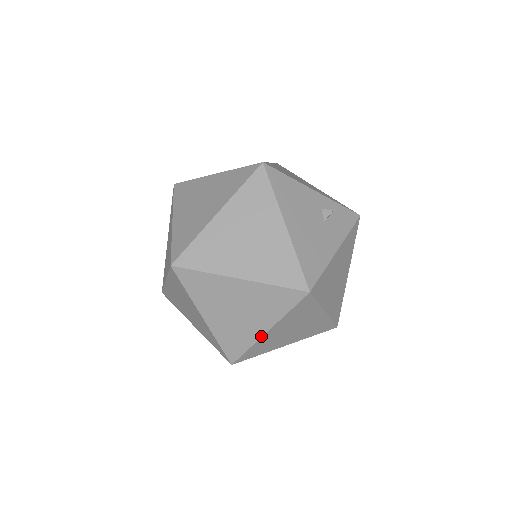
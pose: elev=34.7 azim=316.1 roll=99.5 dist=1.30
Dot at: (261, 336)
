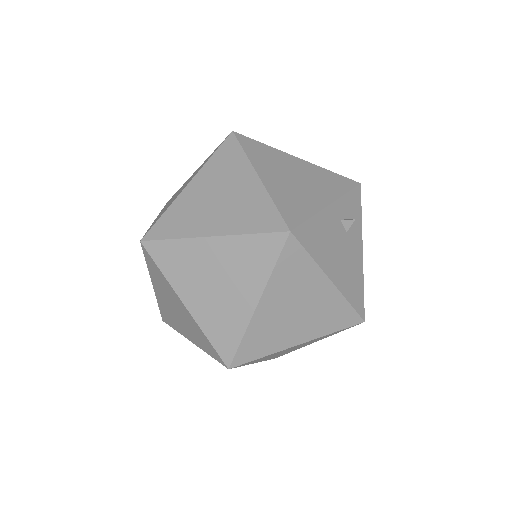
Dot at: occluded
